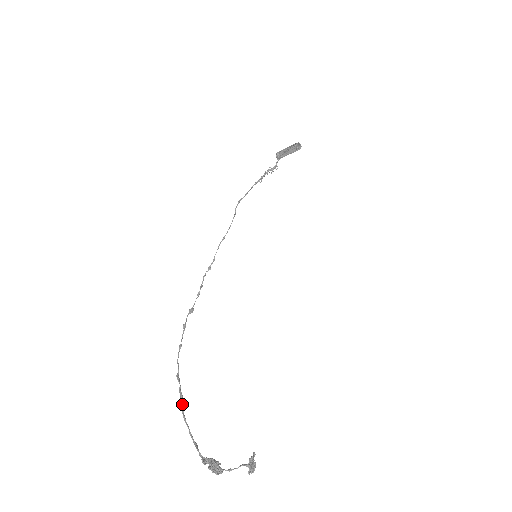
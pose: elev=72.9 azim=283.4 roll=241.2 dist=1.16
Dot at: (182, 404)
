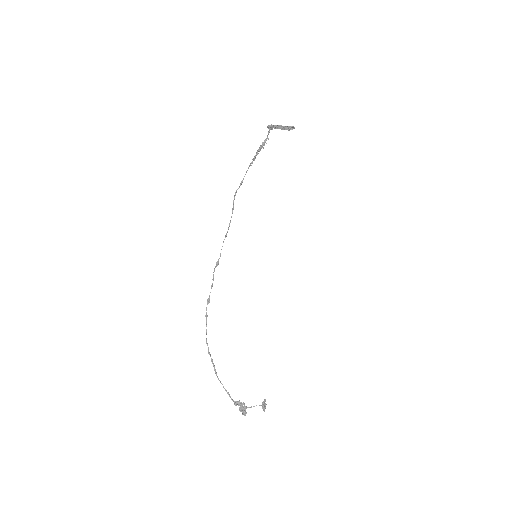
Dot at: (215, 370)
